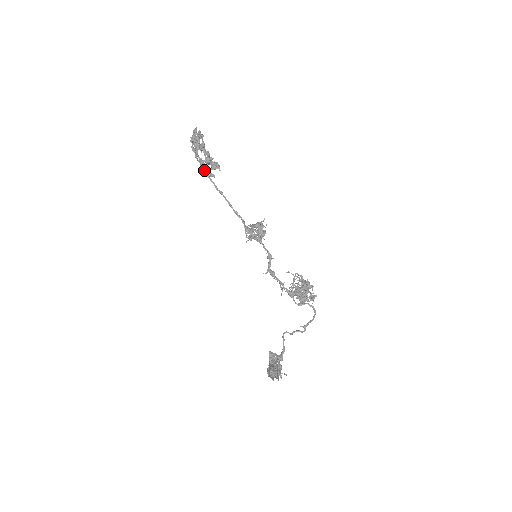
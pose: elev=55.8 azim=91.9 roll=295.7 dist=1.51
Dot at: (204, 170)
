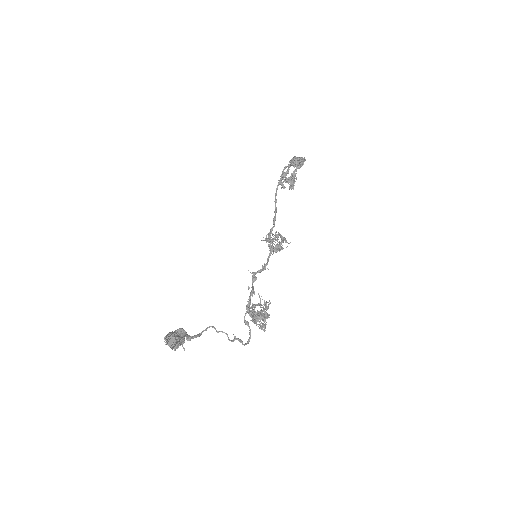
Dot at: (282, 178)
